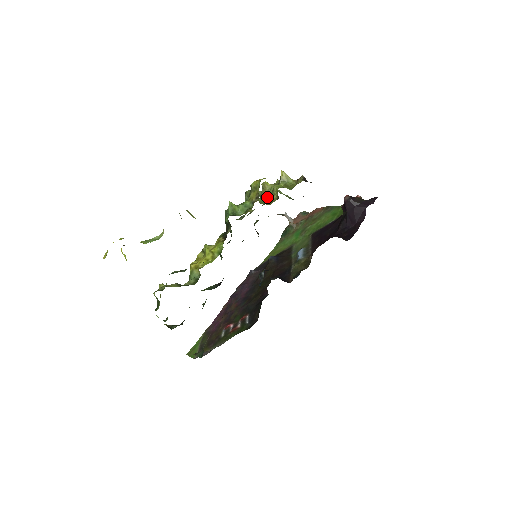
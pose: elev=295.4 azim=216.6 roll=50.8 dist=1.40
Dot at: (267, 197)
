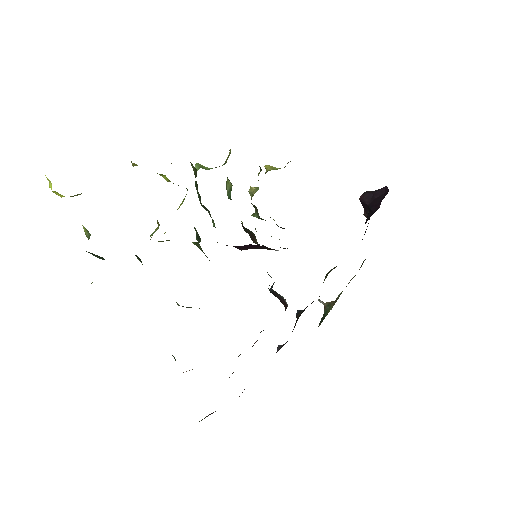
Dot at: (255, 192)
